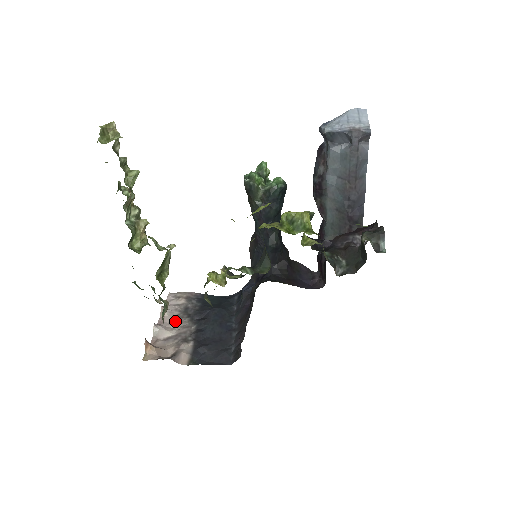
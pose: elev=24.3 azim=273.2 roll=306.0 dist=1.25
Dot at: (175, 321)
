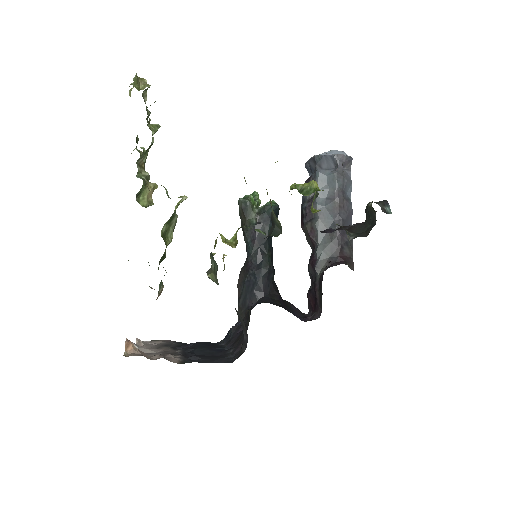
Dot at: (155, 348)
